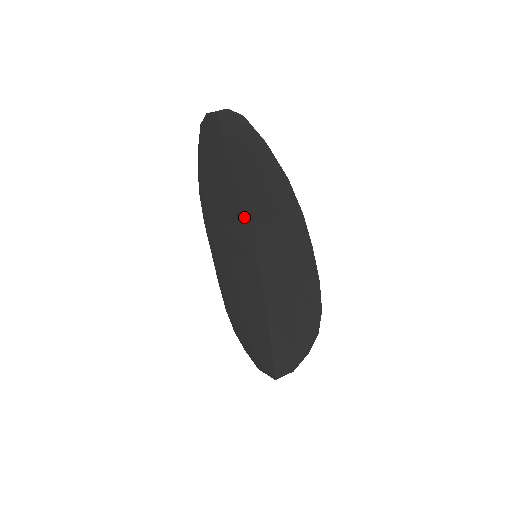
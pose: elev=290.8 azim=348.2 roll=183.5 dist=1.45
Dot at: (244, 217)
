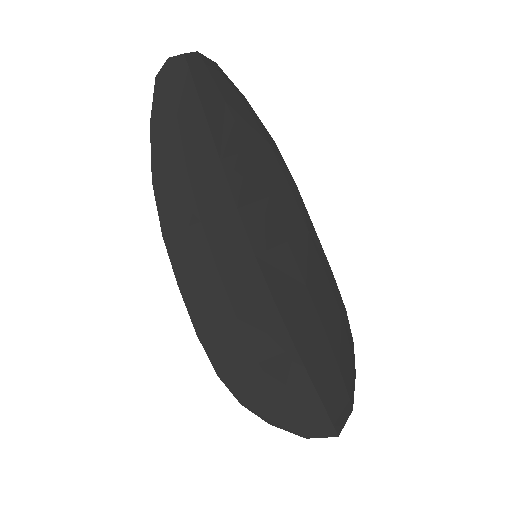
Dot at: (230, 202)
